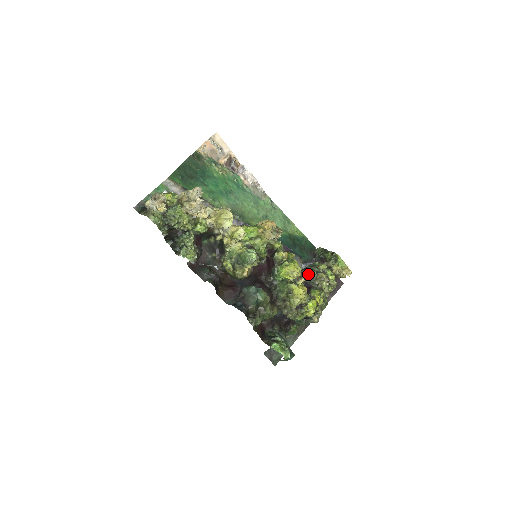
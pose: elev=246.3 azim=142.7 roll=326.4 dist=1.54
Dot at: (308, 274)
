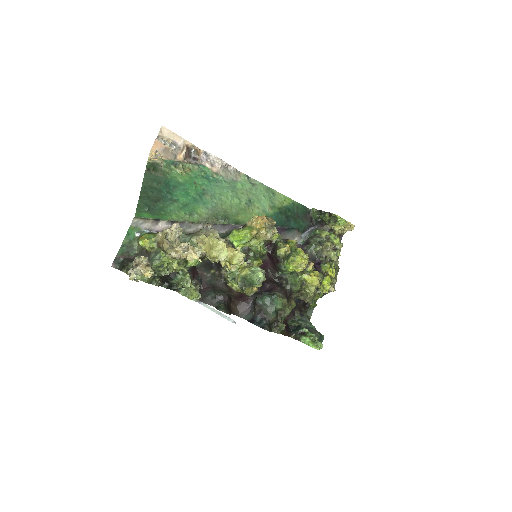
Dot at: (313, 250)
